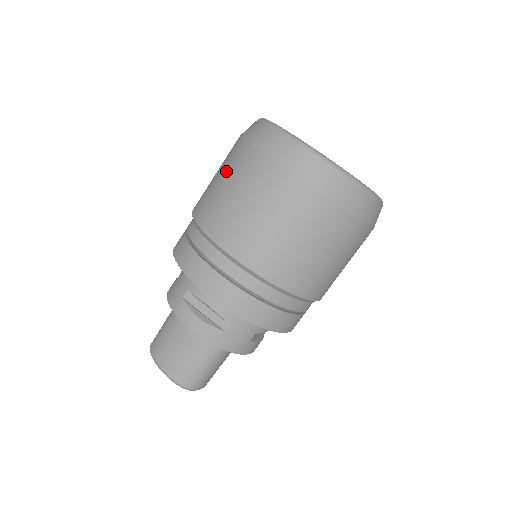
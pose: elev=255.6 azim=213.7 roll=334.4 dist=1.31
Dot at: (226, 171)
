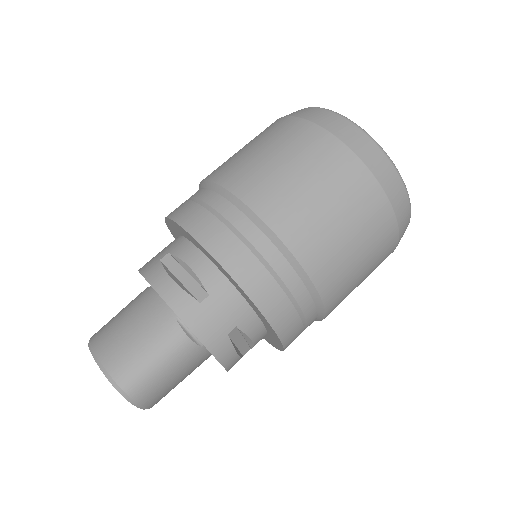
Dot at: (250, 141)
